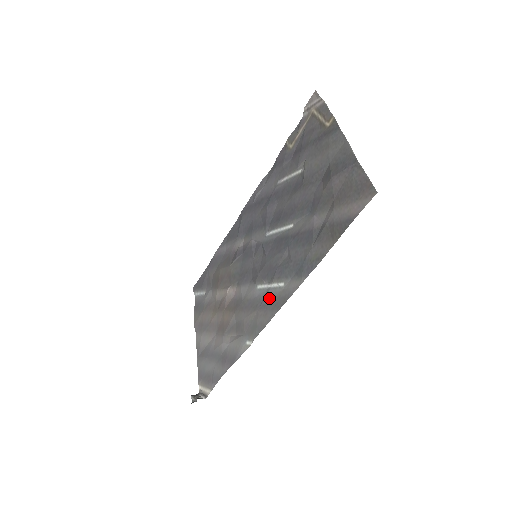
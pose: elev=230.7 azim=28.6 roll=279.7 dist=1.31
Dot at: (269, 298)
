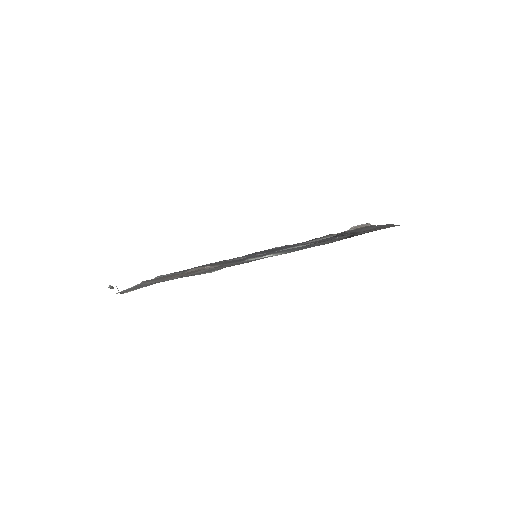
Dot at: occluded
